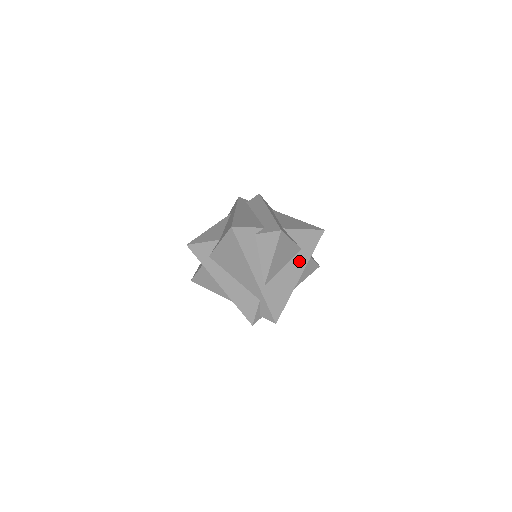
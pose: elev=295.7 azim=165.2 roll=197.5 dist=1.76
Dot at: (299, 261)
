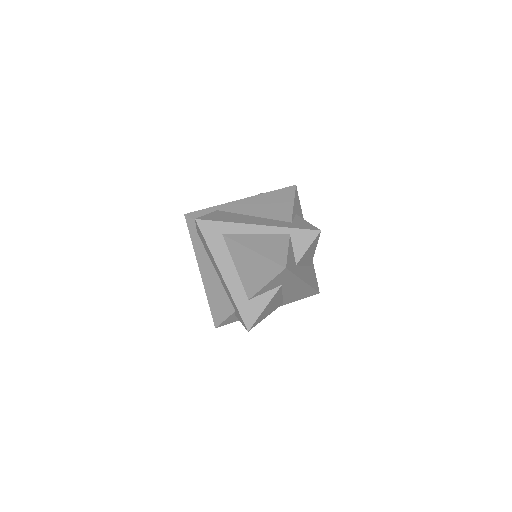
Dot at: (291, 285)
